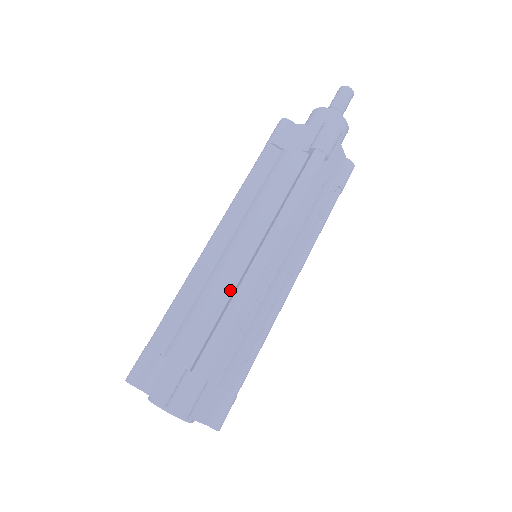
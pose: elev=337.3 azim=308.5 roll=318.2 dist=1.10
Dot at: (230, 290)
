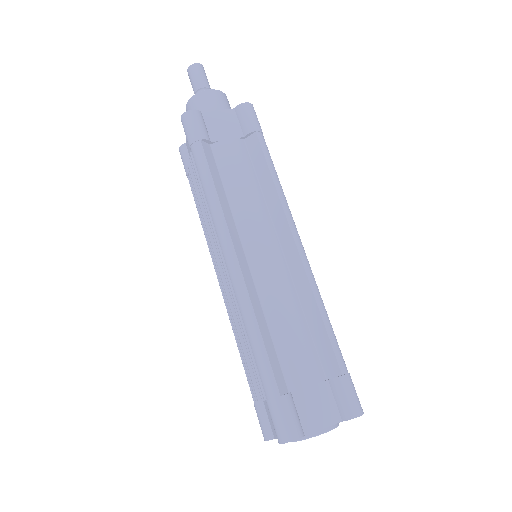
Dot at: (294, 293)
